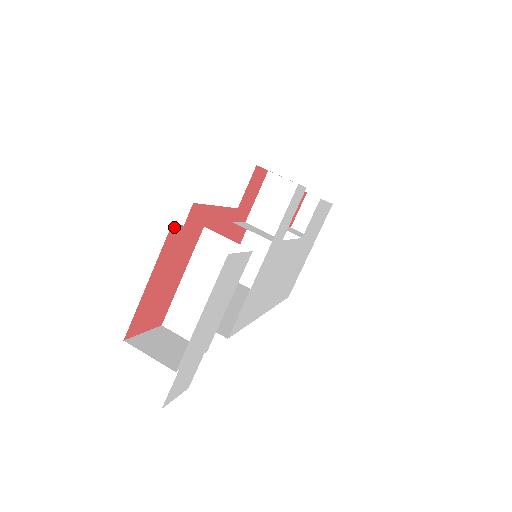
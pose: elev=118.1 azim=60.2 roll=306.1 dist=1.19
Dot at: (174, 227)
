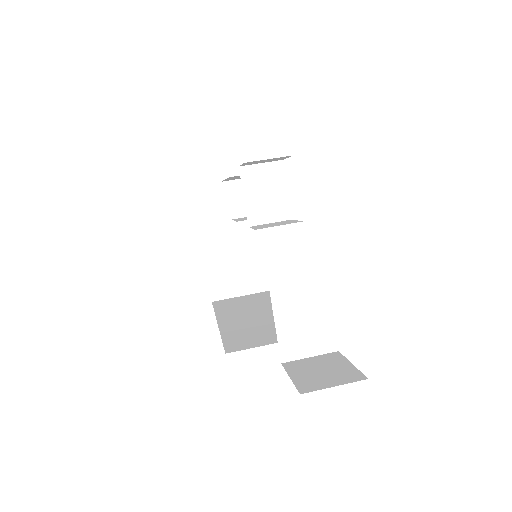
Dot at: occluded
